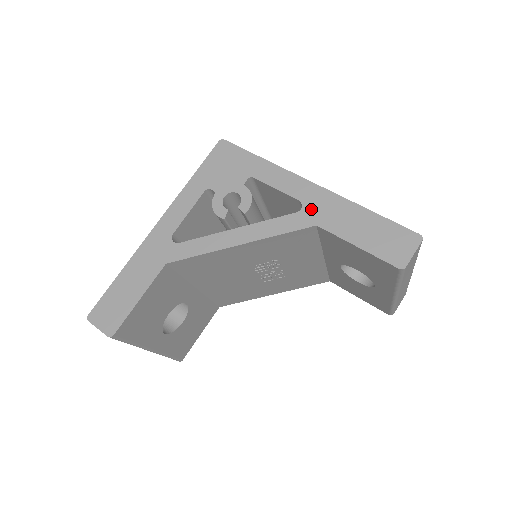
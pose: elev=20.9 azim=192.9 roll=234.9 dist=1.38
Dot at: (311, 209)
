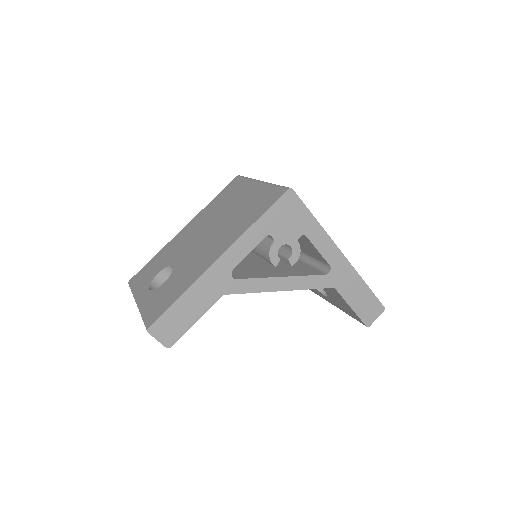
Dot at: (335, 275)
